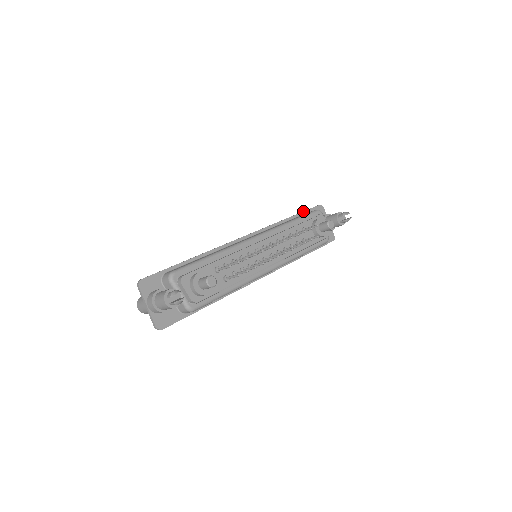
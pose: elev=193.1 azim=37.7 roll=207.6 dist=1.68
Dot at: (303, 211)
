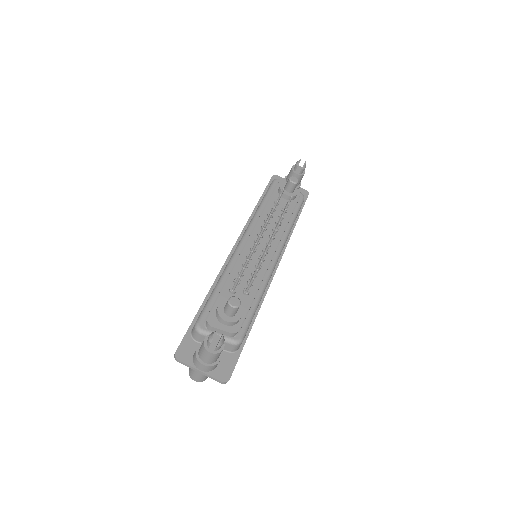
Dot at: occluded
